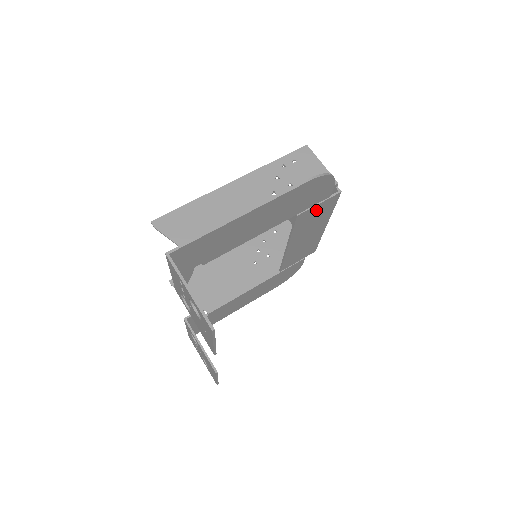
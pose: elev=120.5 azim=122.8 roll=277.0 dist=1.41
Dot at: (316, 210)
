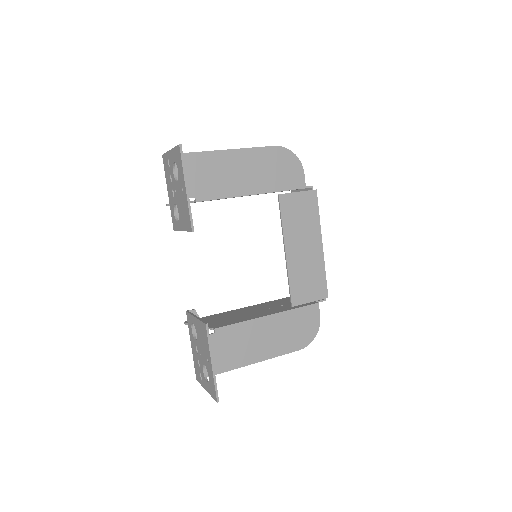
Dot at: (298, 202)
